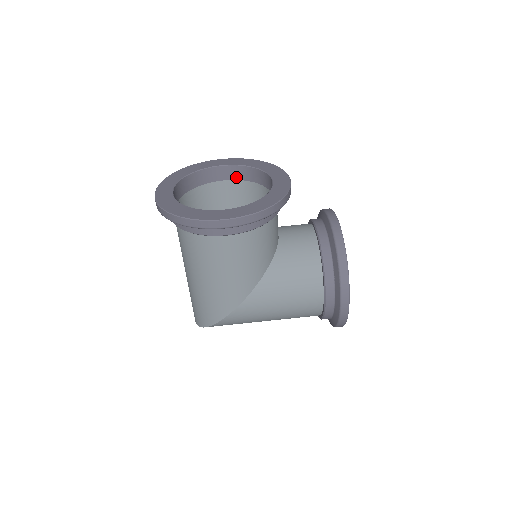
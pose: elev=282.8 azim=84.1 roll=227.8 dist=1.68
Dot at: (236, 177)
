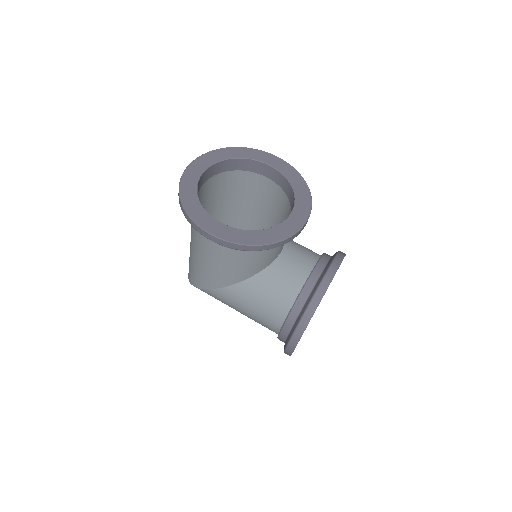
Dot at: (277, 181)
